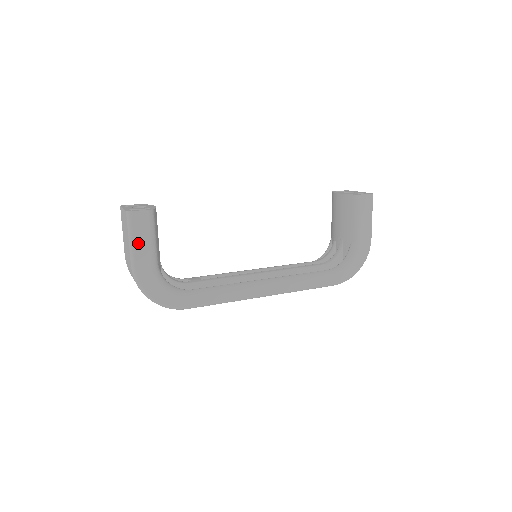
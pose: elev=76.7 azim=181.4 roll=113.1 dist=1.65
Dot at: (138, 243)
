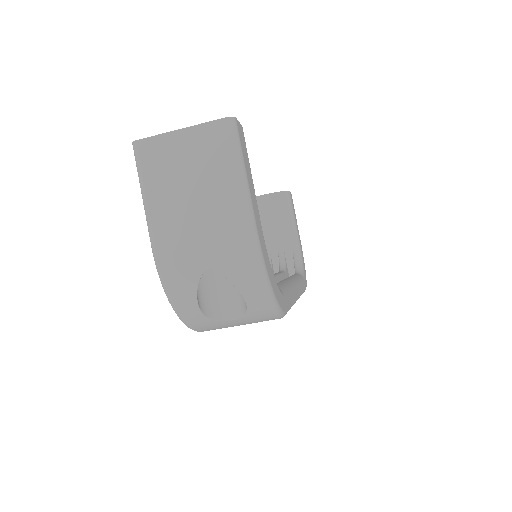
Dot at: (249, 181)
